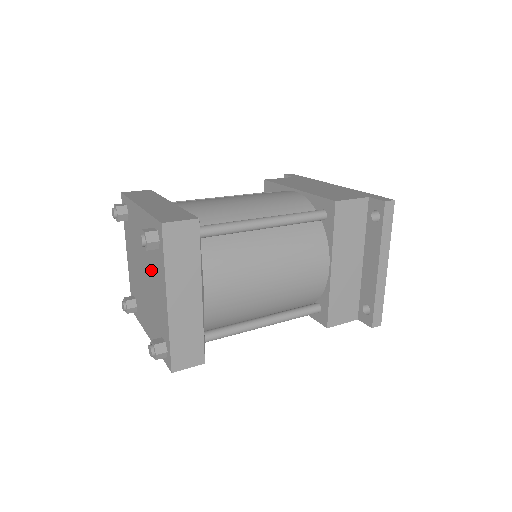
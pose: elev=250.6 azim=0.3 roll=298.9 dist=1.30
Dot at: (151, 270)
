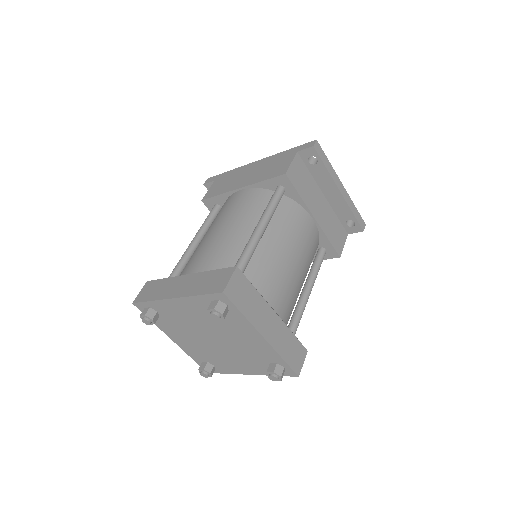
Dot at: (224, 330)
